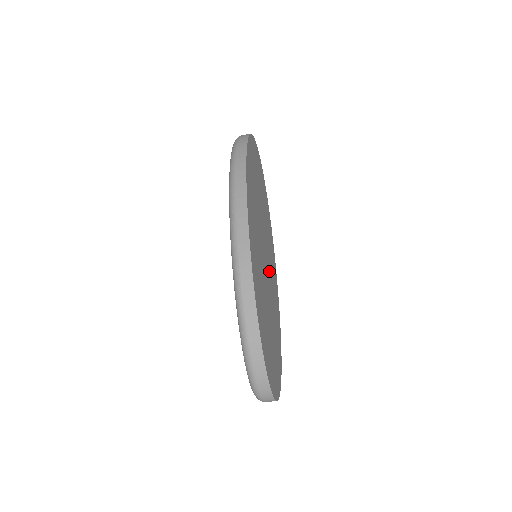
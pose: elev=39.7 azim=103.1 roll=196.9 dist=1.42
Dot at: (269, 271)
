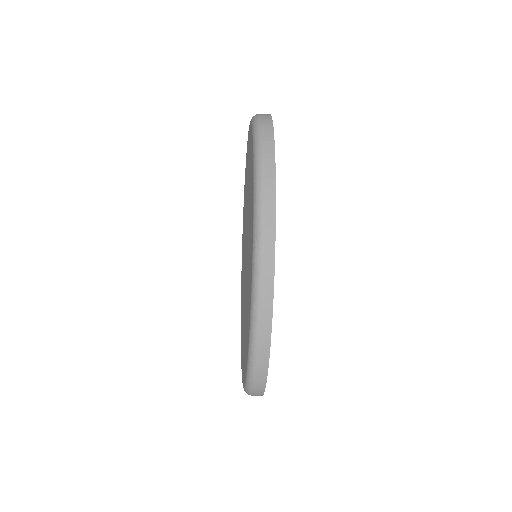
Dot at: occluded
